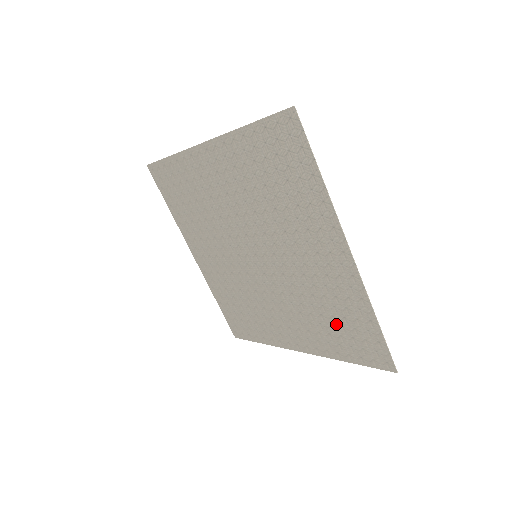
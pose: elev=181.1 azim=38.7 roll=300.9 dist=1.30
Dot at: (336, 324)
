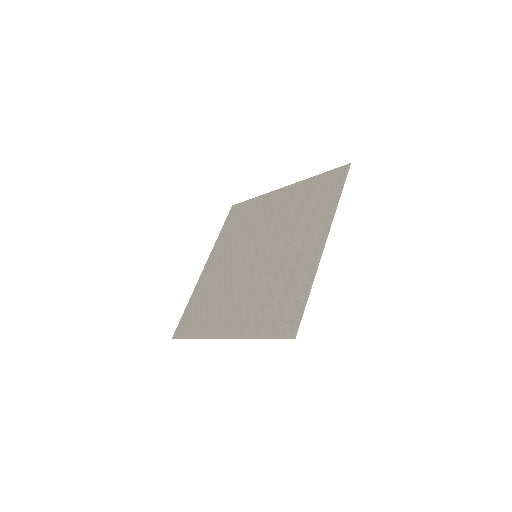
Dot at: (276, 301)
